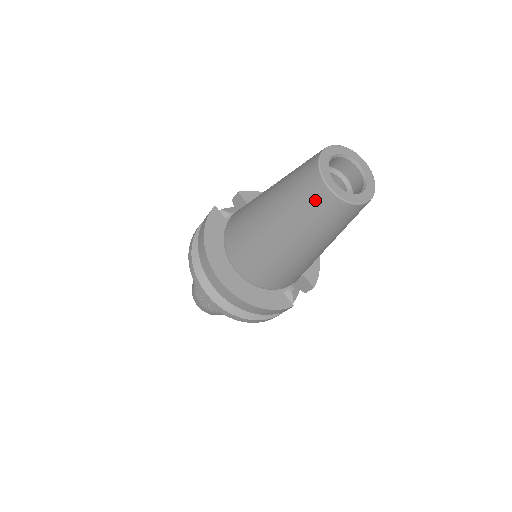
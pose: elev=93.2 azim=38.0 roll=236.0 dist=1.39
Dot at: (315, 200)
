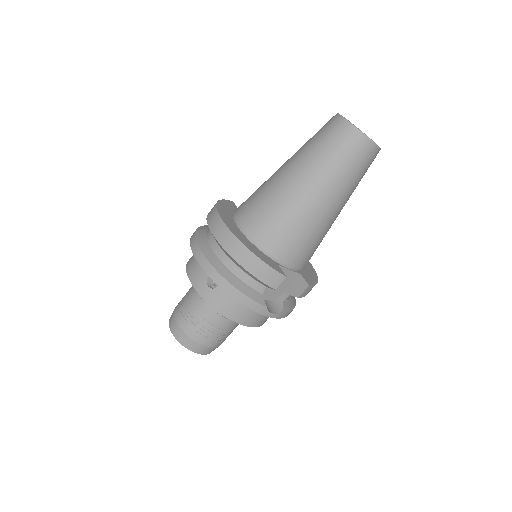
Dot at: (331, 131)
